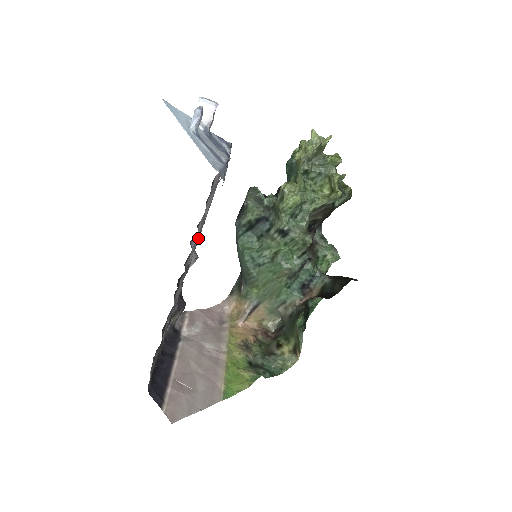
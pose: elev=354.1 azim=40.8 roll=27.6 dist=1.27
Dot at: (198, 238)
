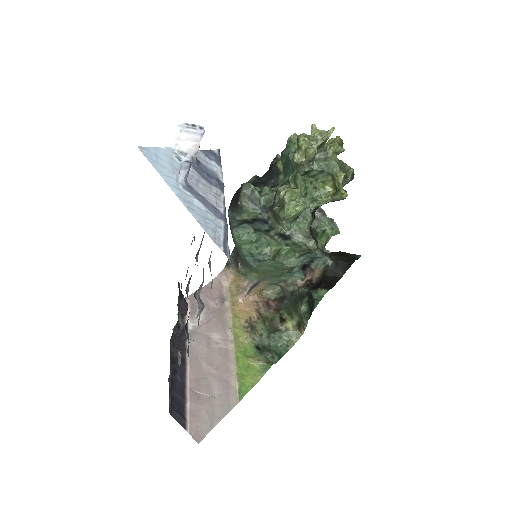
Dot at: (201, 286)
